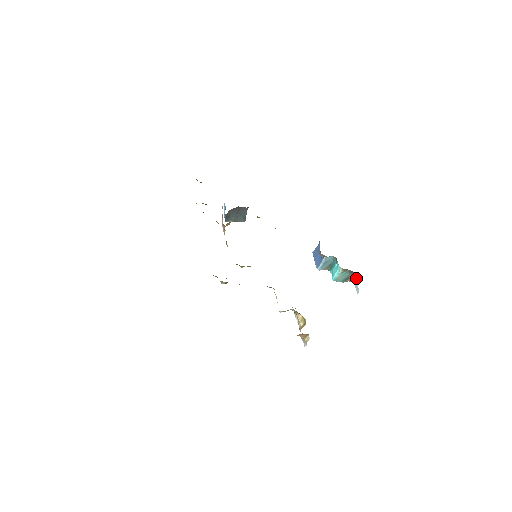
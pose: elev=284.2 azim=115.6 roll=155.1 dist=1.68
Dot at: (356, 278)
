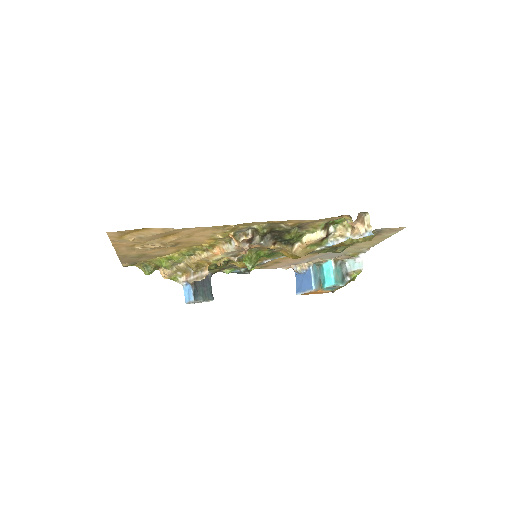
Dot at: (349, 265)
